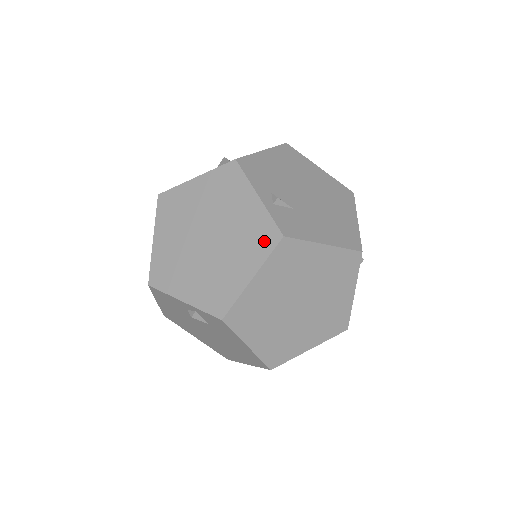
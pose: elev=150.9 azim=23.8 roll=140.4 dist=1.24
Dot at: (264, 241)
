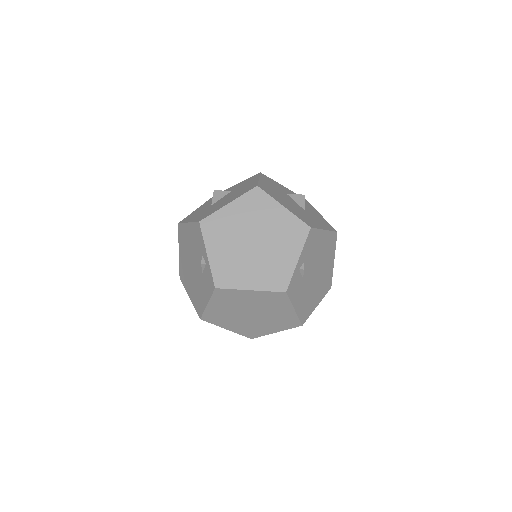
Dot at: (276, 282)
